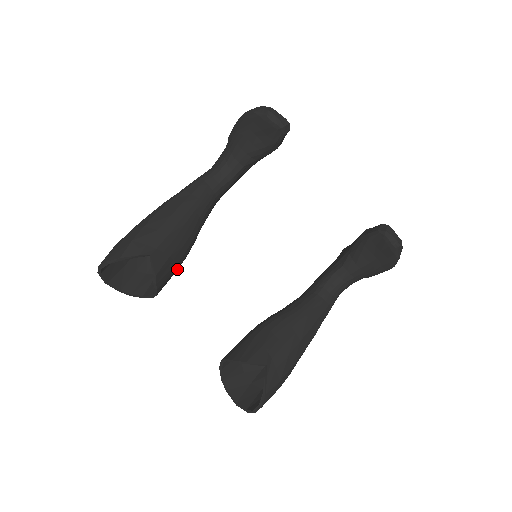
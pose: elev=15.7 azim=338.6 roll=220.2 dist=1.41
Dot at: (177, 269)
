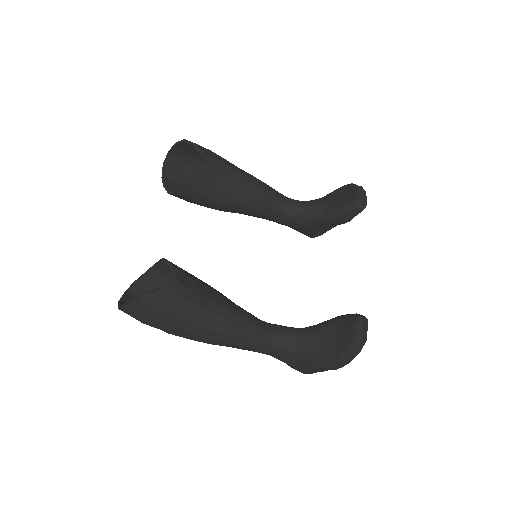
Dot at: (206, 200)
